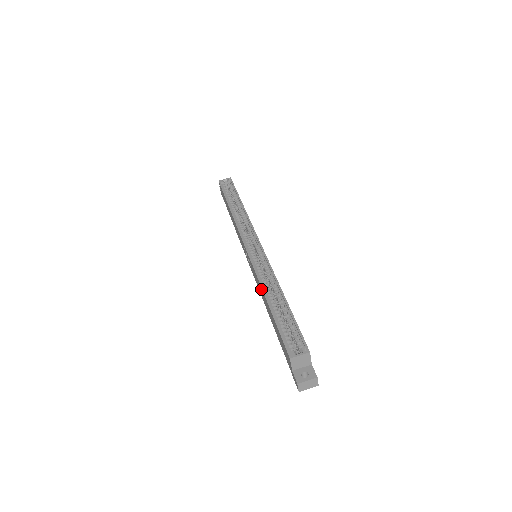
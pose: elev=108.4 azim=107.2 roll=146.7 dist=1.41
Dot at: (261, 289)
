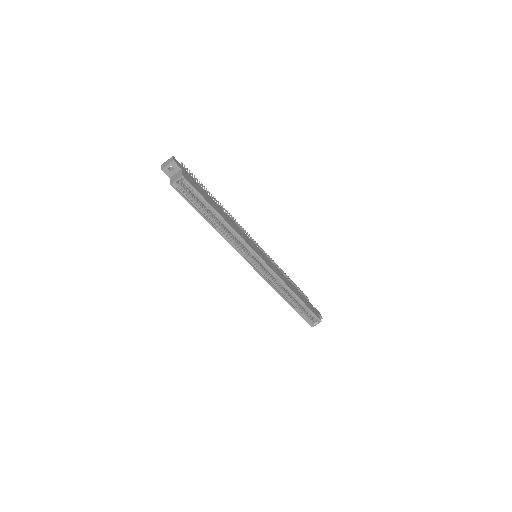
Dot at: (279, 293)
